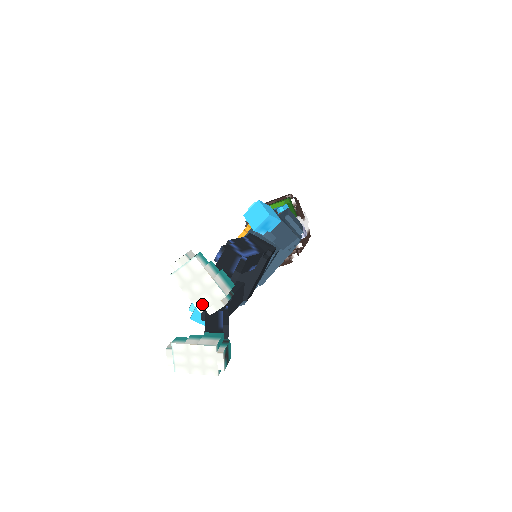
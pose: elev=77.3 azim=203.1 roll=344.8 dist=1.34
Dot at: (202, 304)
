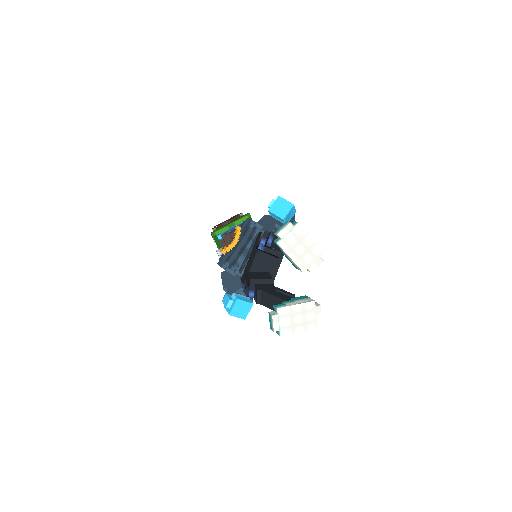
Dot at: (305, 264)
